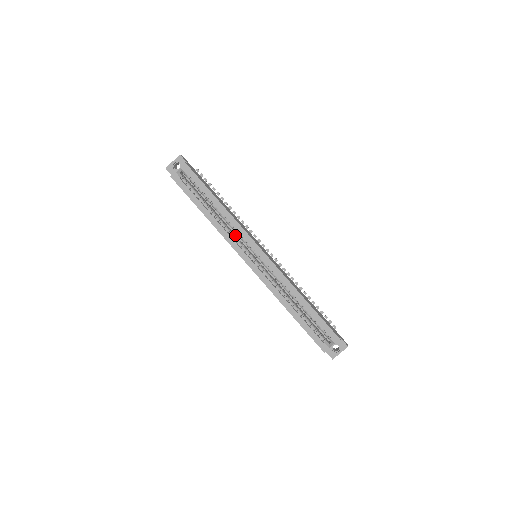
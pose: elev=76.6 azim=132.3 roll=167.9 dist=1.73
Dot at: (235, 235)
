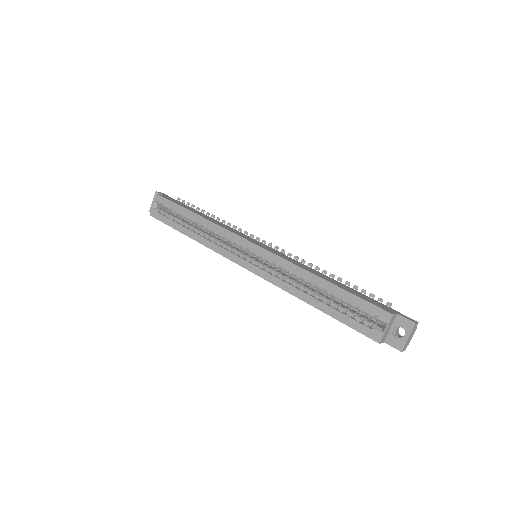
Dot at: occluded
